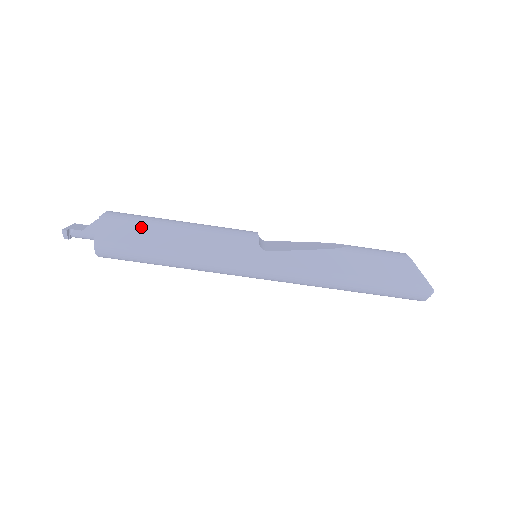
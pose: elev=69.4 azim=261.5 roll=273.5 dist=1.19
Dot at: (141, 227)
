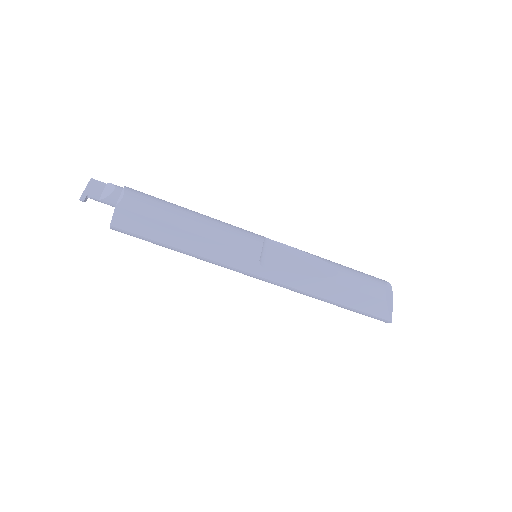
Dot at: (155, 224)
